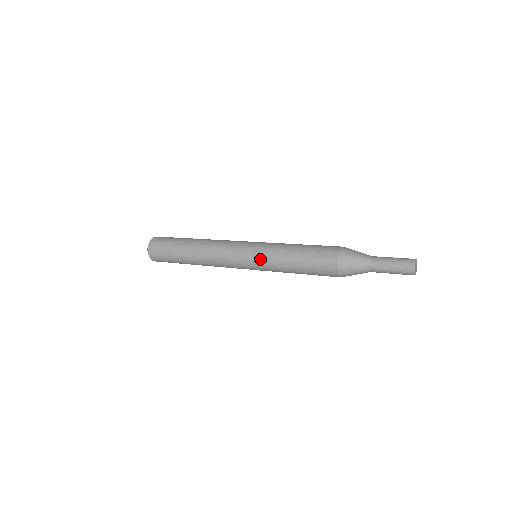
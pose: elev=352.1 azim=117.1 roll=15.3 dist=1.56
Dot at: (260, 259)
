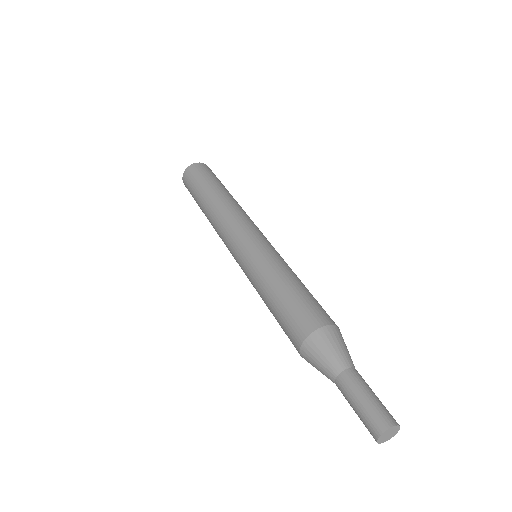
Dot at: occluded
